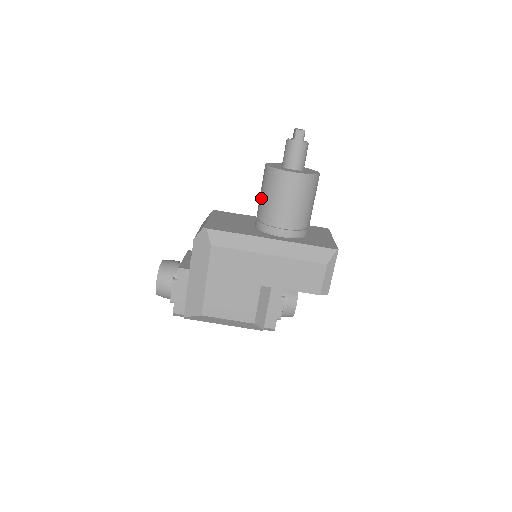
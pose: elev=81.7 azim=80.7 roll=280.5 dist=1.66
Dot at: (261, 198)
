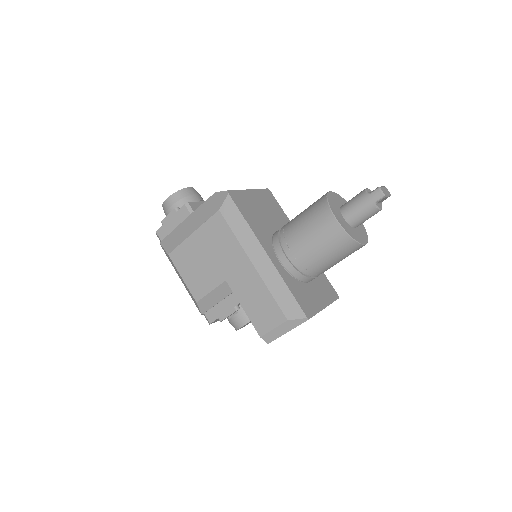
Dot at: (298, 215)
